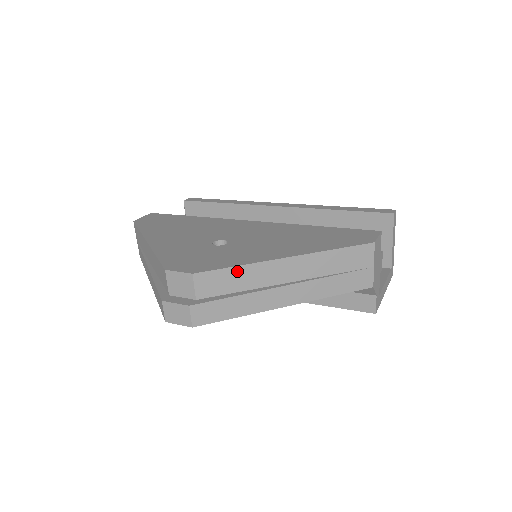
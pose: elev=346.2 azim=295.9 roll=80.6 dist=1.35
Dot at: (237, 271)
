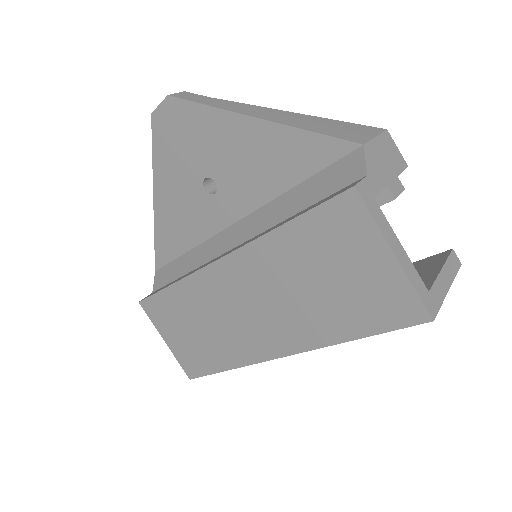
Dot at: (240, 104)
